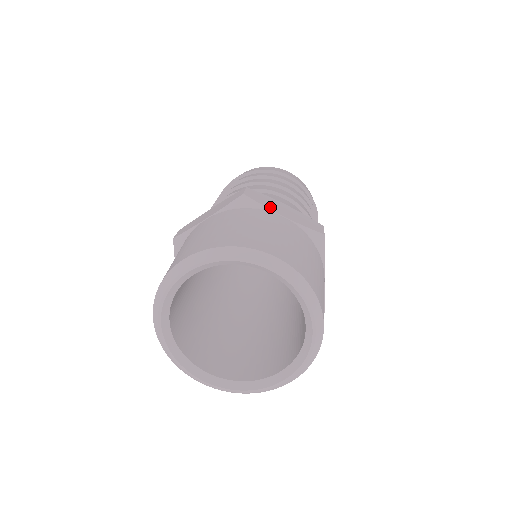
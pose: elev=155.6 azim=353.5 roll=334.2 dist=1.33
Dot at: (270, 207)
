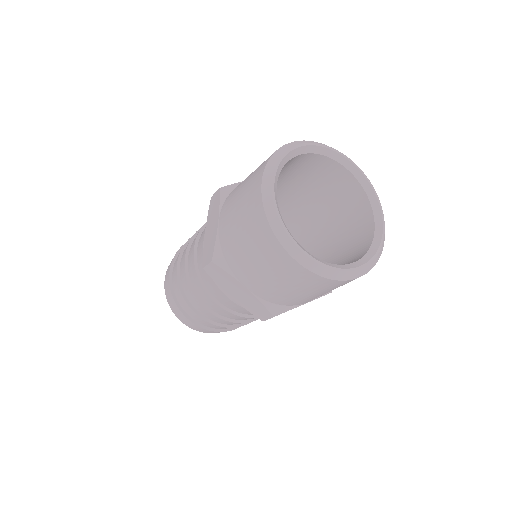
Dot at: occluded
